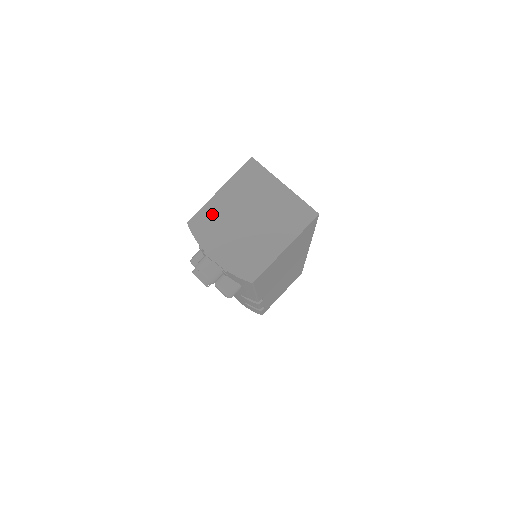
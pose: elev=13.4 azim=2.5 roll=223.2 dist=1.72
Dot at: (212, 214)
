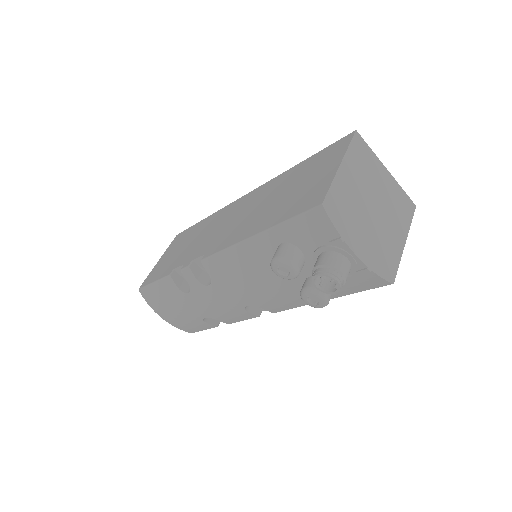
Dot at: (342, 195)
